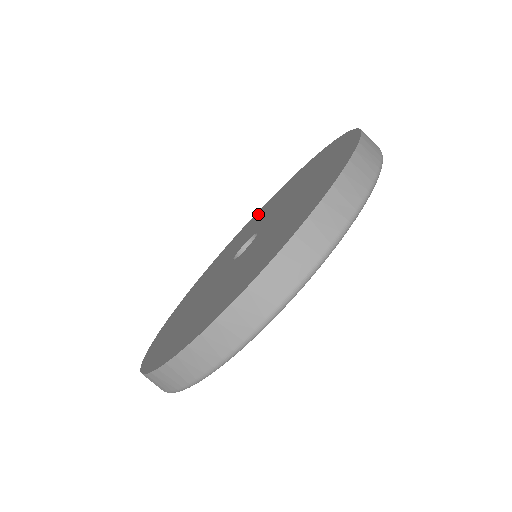
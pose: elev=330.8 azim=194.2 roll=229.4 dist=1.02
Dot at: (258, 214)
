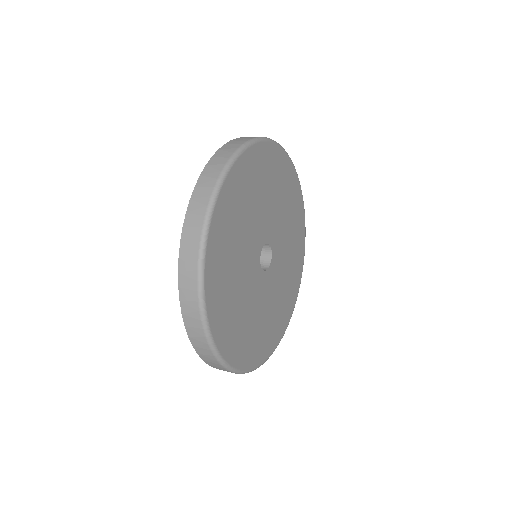
Dot at: occluded
